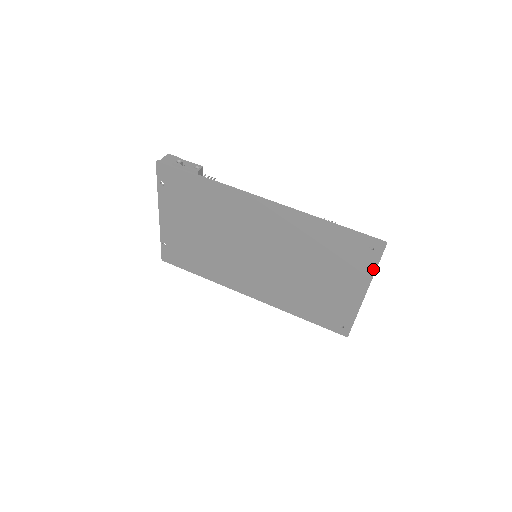
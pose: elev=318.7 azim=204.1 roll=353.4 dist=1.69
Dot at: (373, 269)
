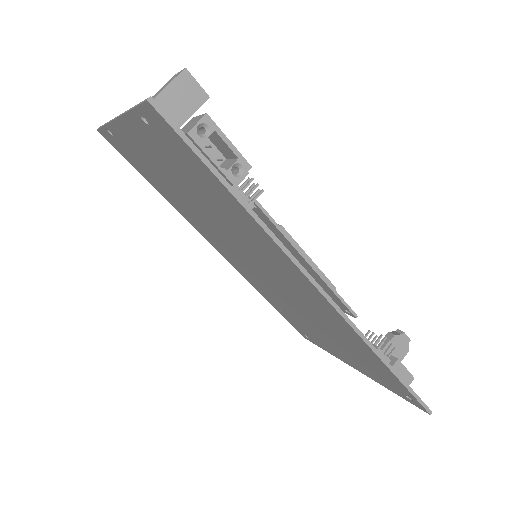
Dot at: (389, 389)
